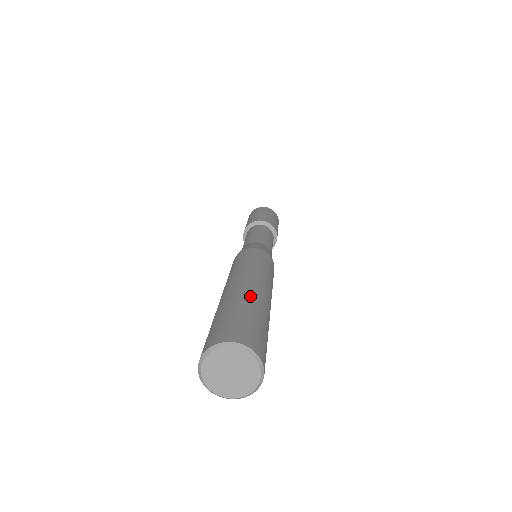
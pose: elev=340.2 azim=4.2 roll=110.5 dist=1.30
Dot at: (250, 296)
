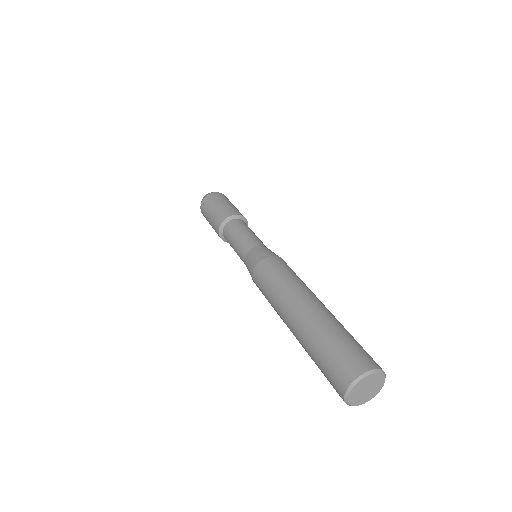
Dot at: occluded
